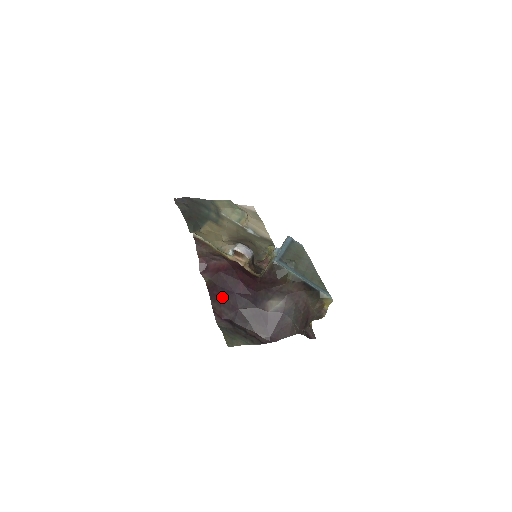
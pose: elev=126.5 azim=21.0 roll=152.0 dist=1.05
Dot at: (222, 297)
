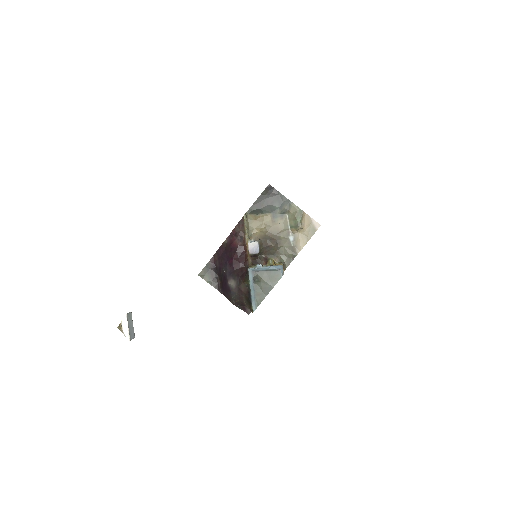
Dot at: (221, 255)
